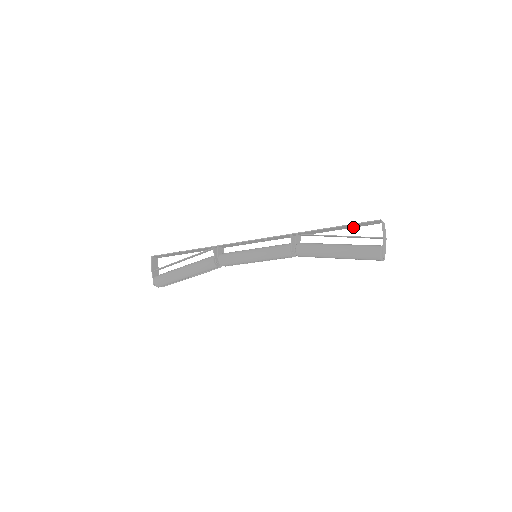
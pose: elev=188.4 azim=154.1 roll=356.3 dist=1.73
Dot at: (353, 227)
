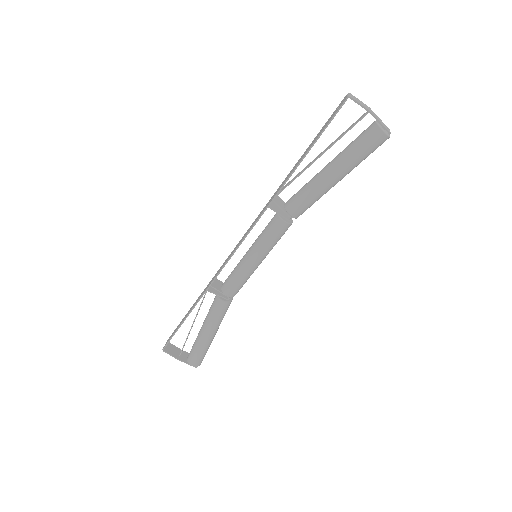
Dot at: occluded
